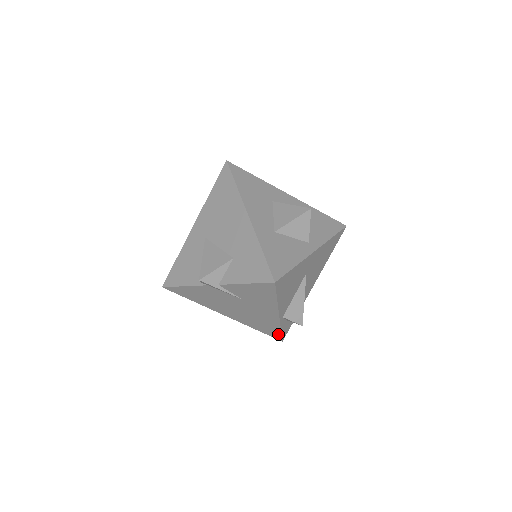
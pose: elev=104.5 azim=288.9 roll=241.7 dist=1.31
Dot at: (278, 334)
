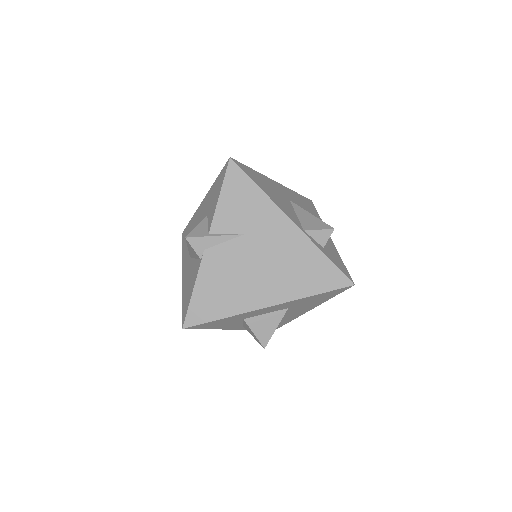
Dot at: (334, 270)
